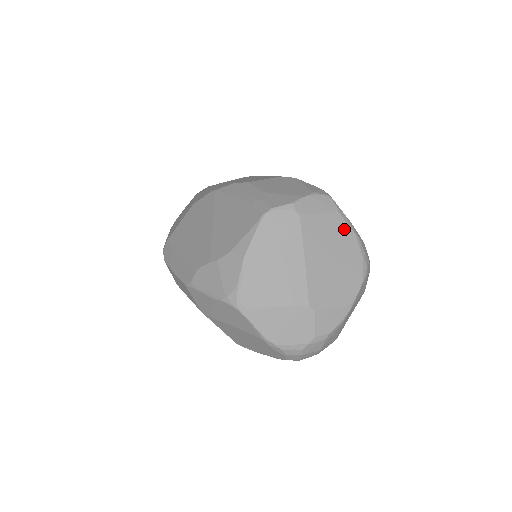
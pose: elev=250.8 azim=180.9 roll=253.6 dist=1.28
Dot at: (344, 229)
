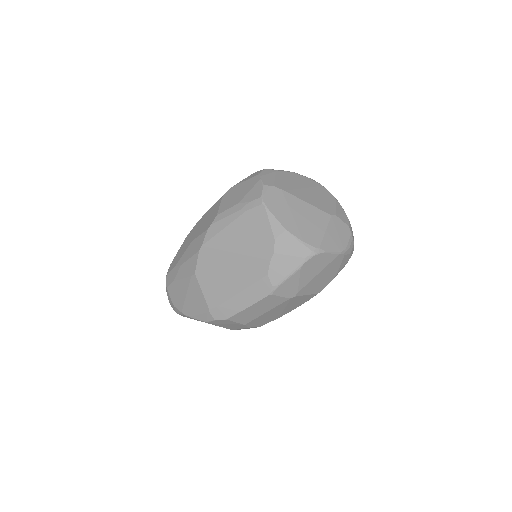
Dot at: (288, 175)
